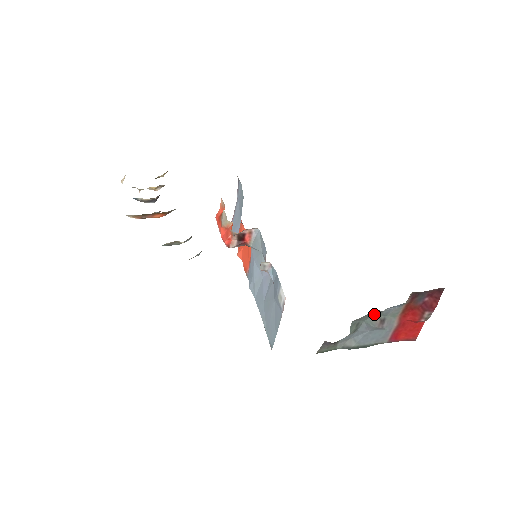
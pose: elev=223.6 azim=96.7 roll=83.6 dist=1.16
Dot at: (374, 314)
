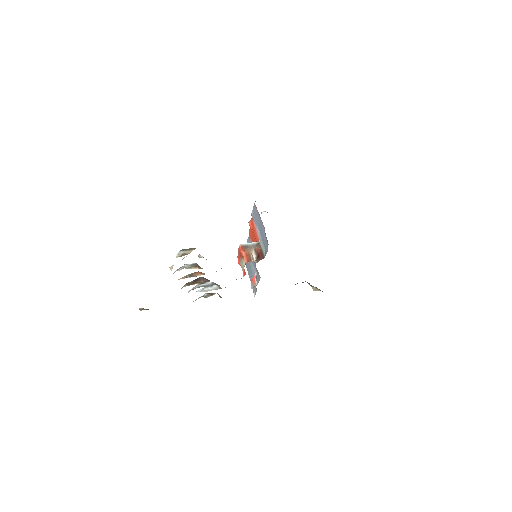
Dot at: occluded
